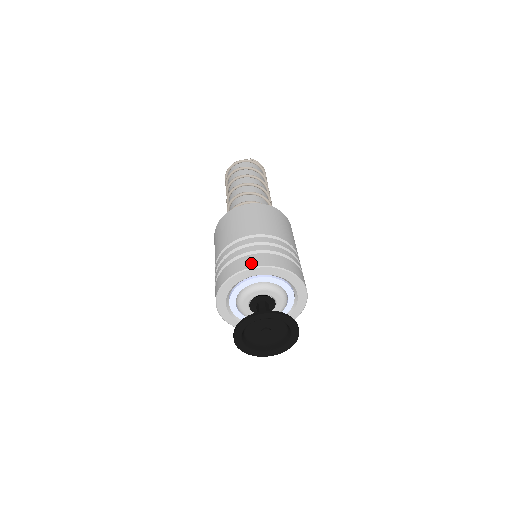
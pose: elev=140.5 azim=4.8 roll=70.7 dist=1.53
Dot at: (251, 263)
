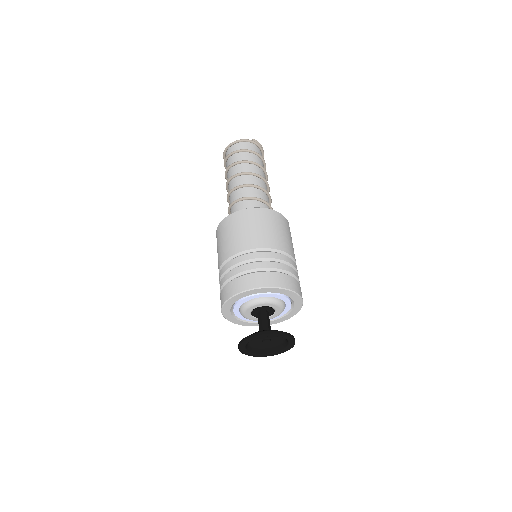
Dot at: (264, 282)
